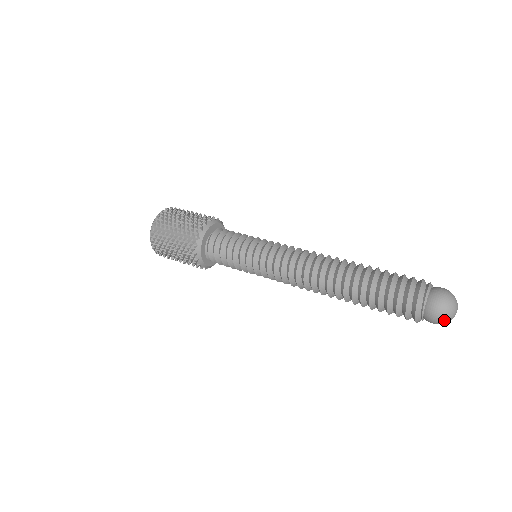
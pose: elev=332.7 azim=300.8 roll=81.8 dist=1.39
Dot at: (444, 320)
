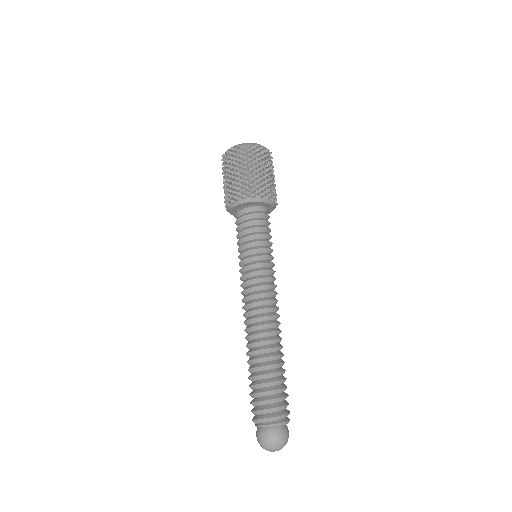
Dot at: occluded
